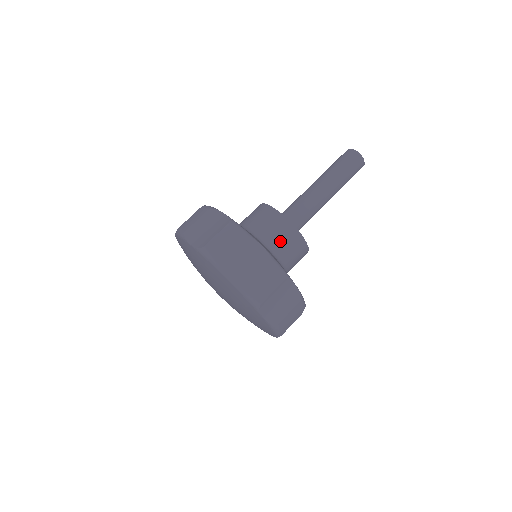
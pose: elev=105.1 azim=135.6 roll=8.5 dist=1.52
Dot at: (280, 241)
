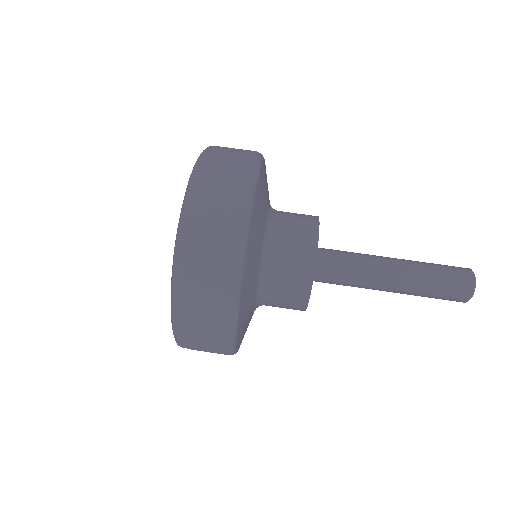
Dot at: (283, 267)
